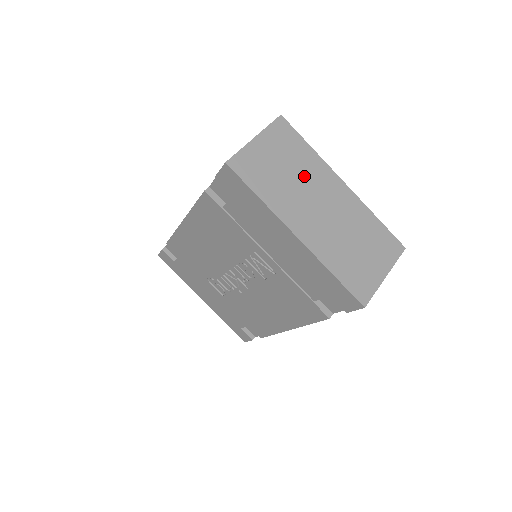
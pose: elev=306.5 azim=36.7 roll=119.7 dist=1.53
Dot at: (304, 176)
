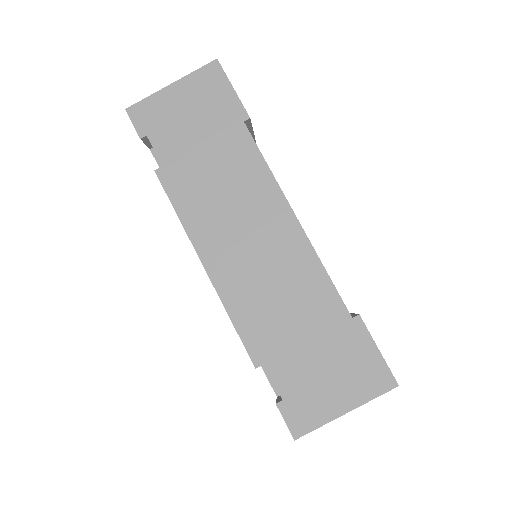
Dot at: occluded
